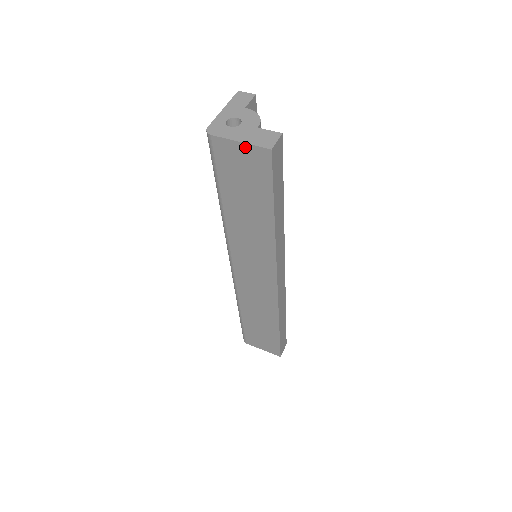
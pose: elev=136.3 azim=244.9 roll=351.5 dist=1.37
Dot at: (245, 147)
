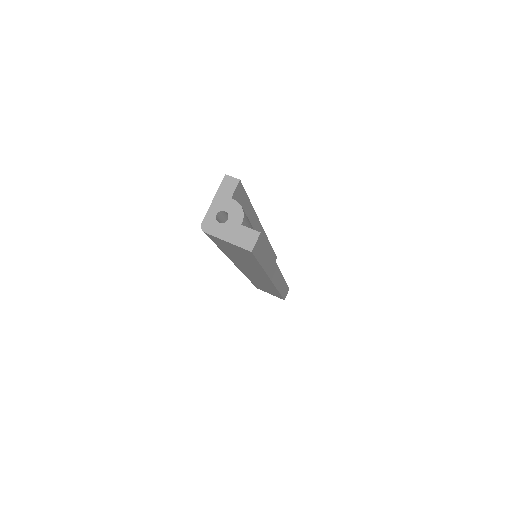
Dot at: (232, 244)
